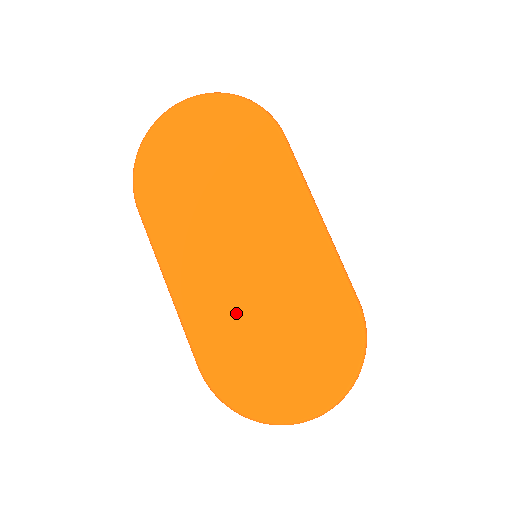
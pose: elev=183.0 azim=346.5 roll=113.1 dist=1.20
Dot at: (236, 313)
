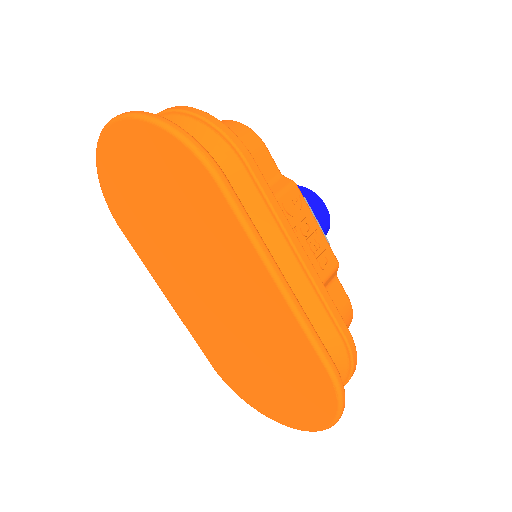
Dot at: (226, 340)
